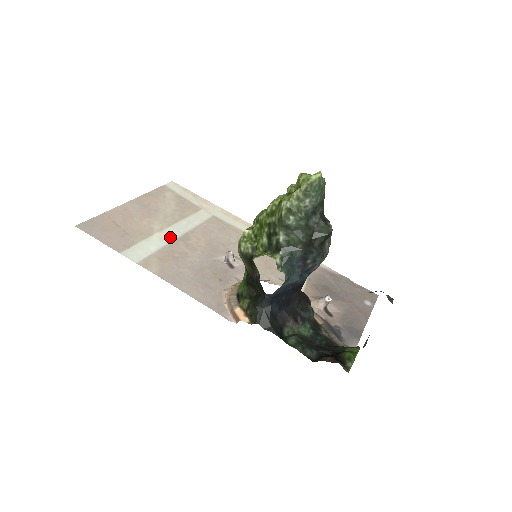
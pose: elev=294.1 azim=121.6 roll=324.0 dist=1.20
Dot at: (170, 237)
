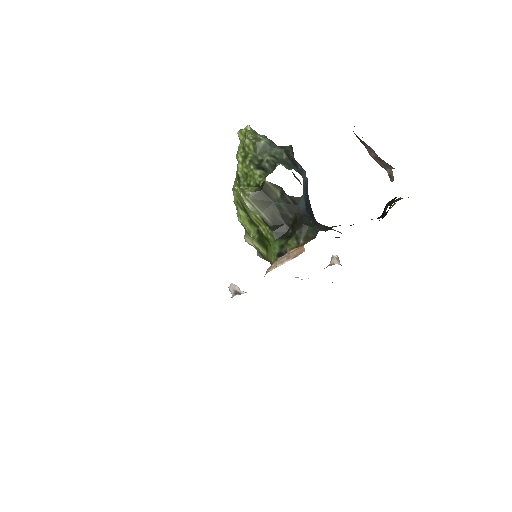
Dot at: occluded
